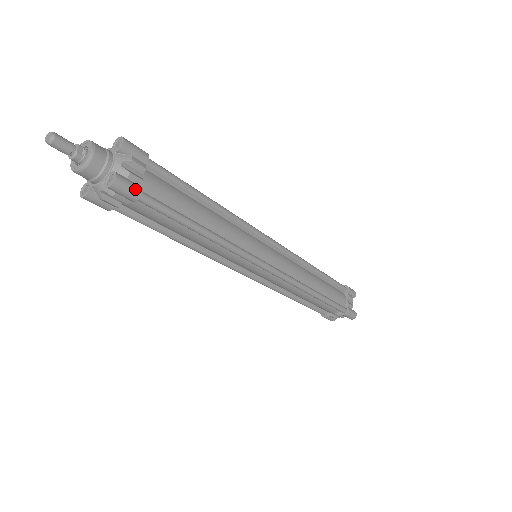
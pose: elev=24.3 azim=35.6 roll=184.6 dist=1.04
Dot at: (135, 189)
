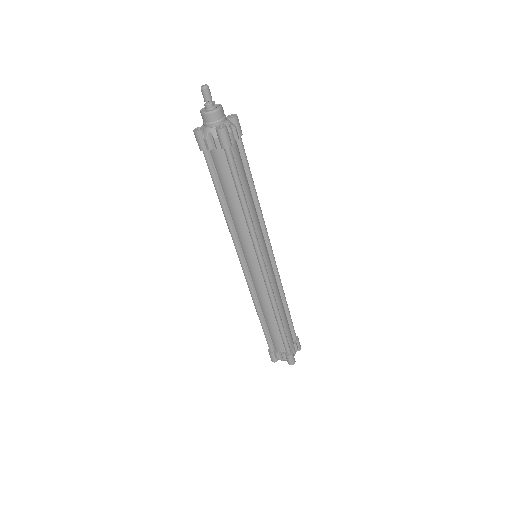
Dot at: (230, 141)
